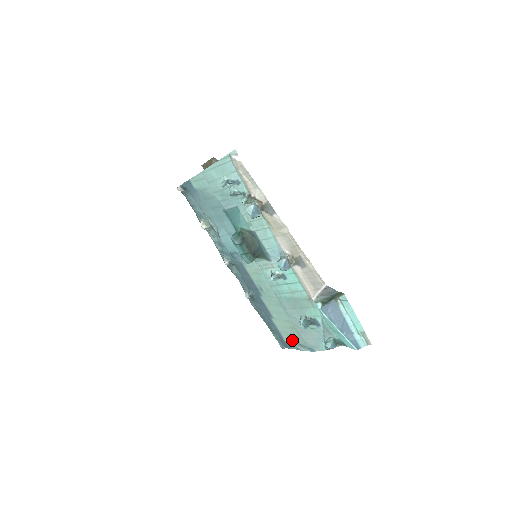
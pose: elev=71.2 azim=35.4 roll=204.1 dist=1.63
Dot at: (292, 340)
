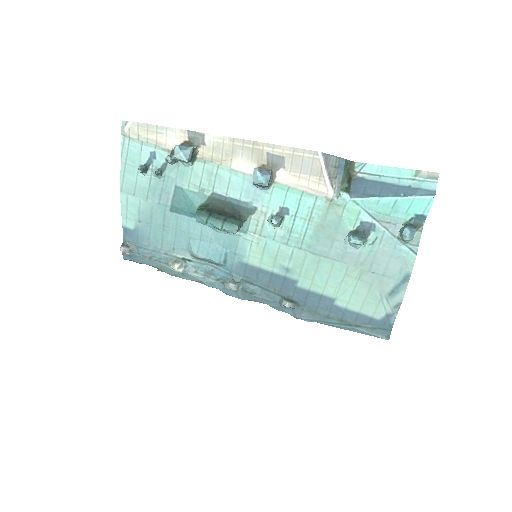
Dot at: (380, 301)
